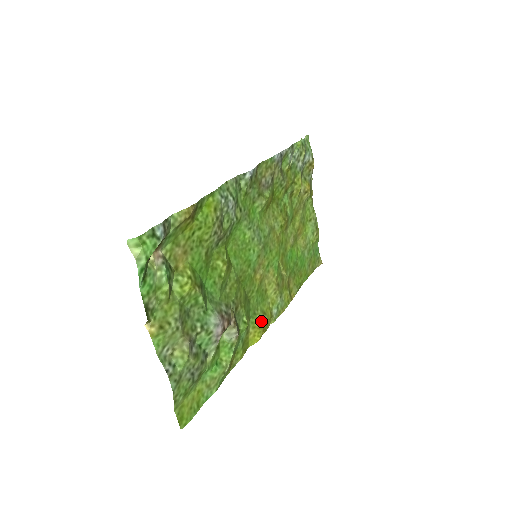
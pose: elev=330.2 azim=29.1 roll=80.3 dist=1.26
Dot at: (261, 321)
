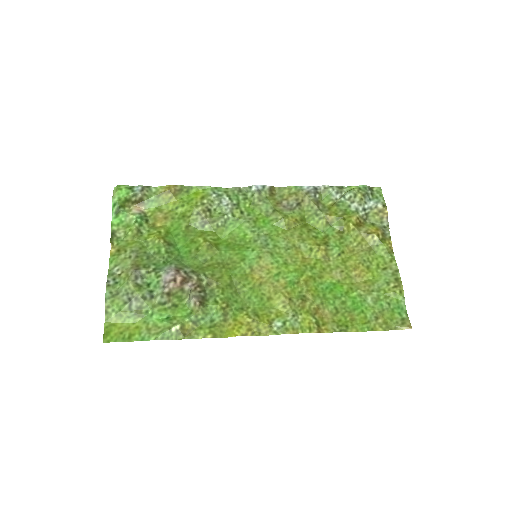
Dot at: (246, 318)
